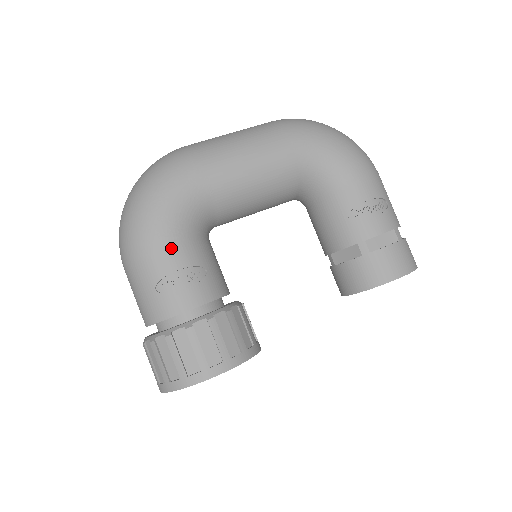
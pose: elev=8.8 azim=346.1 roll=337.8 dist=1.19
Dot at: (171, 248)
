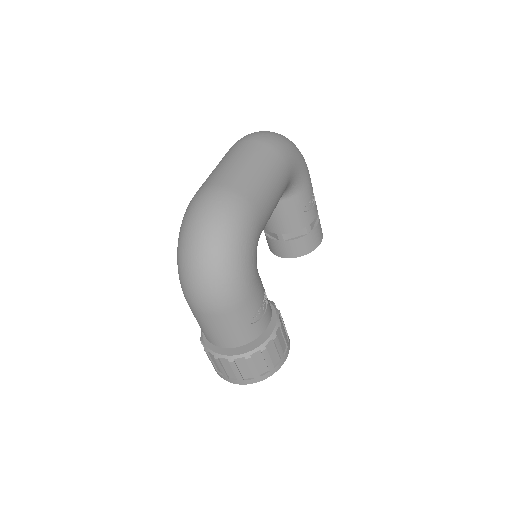
Dot at: (257, 288)
